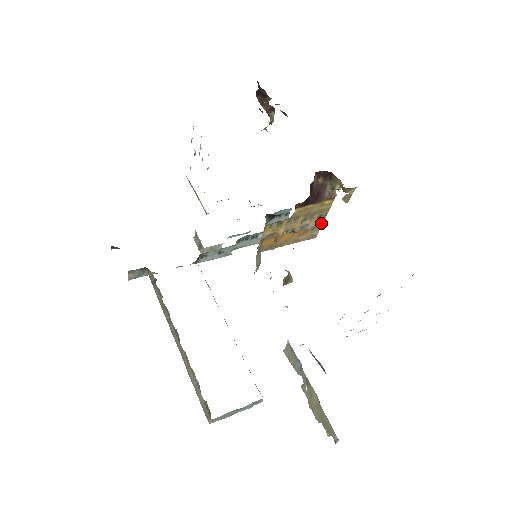
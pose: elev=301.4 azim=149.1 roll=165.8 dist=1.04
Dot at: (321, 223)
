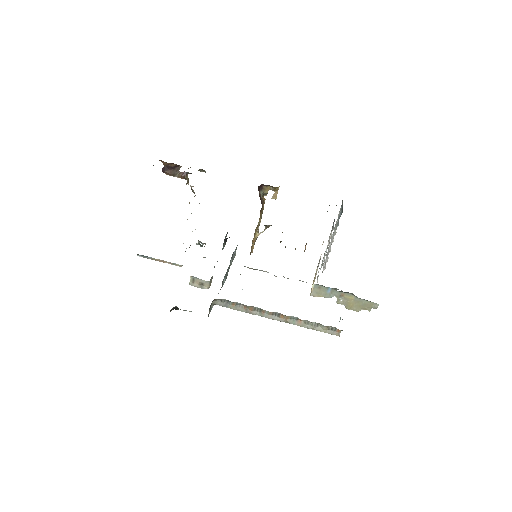
Dot at: occluded
